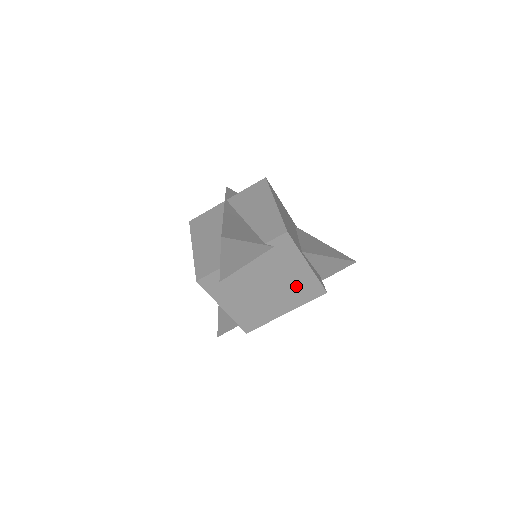
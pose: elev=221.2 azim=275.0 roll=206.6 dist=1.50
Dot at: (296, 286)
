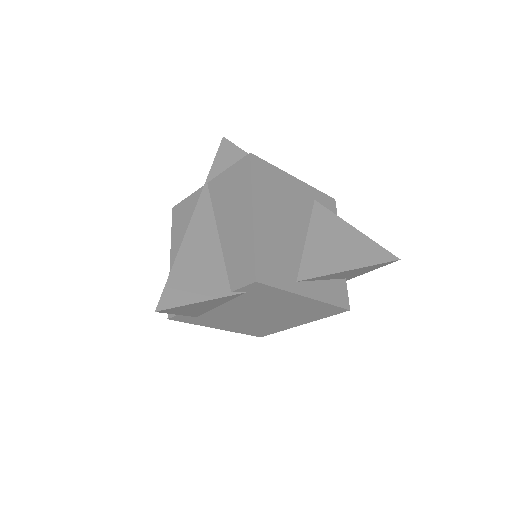
Dot at: (301, 310)
